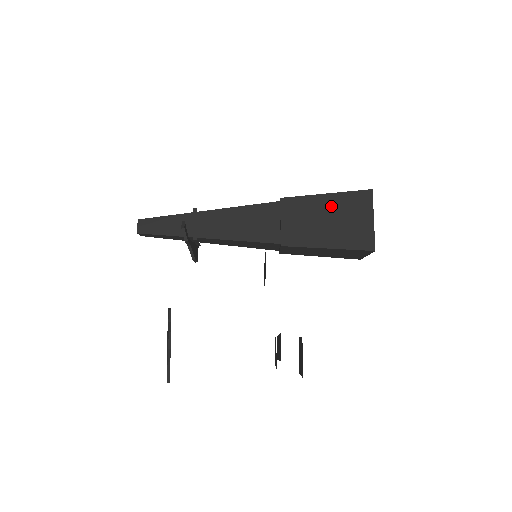
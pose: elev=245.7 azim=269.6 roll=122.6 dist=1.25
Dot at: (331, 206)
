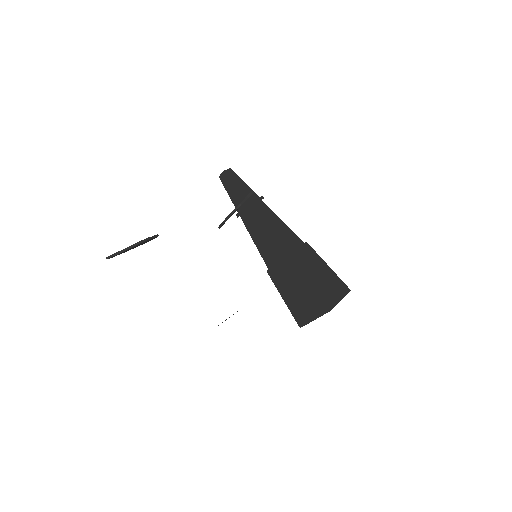
Dot at: (326, 272)
